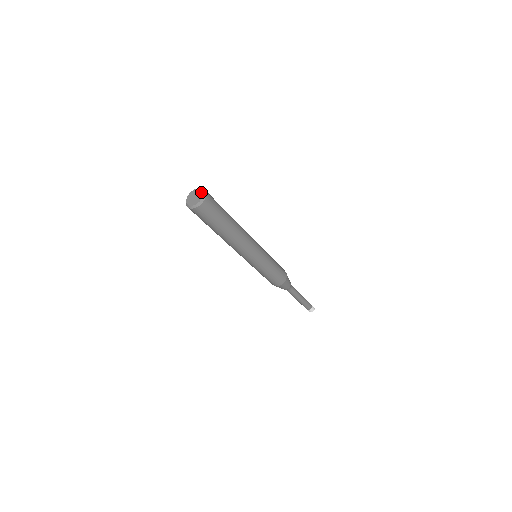
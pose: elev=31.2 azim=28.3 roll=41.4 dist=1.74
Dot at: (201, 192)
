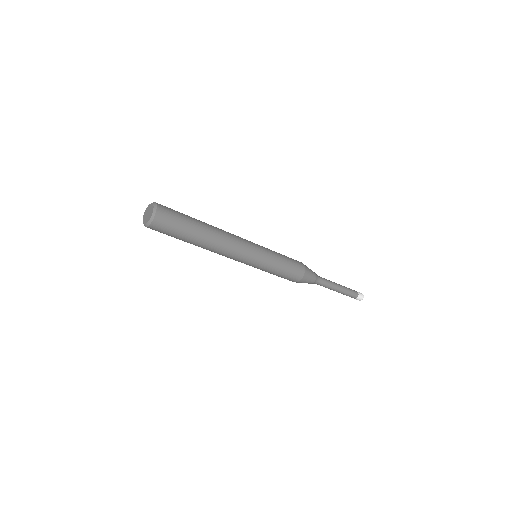
Dot at: (151, 206)
